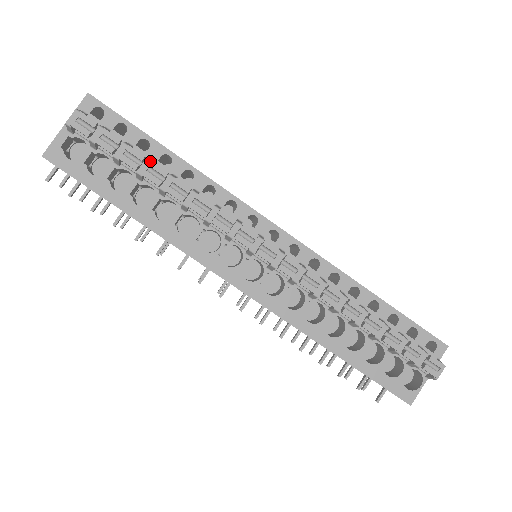
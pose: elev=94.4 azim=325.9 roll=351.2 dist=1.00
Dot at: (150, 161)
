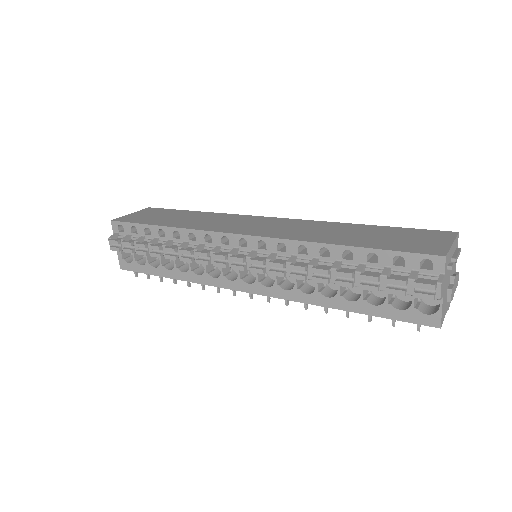
Dot at: (150, 244)
